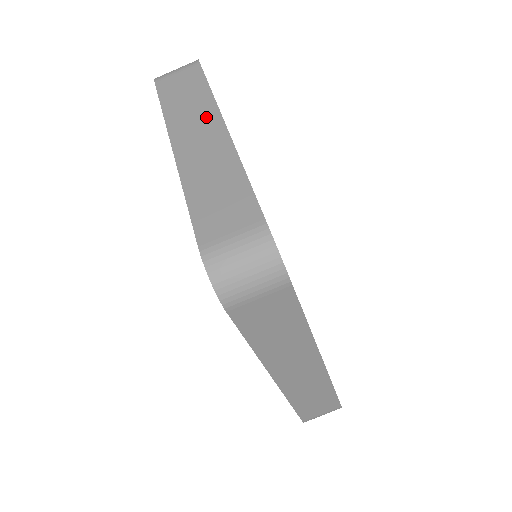
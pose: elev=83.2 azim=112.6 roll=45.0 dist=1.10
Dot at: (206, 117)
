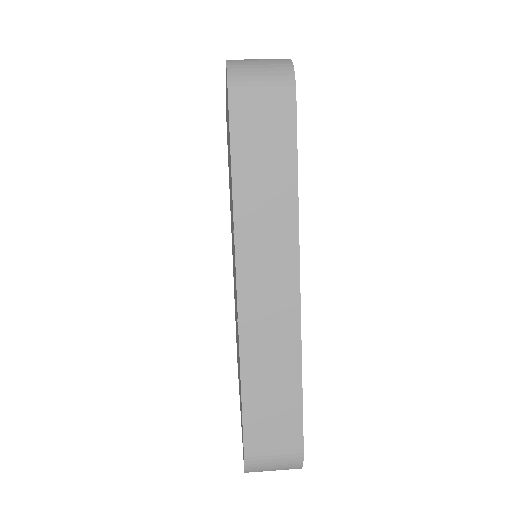
Dot at: occluded
